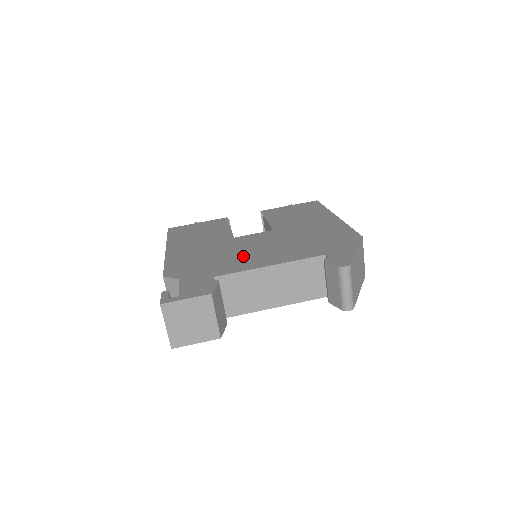
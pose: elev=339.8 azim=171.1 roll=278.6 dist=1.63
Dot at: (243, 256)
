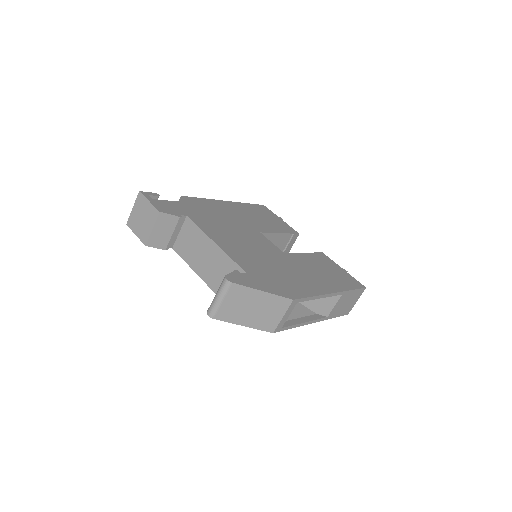
Dot at: (227, 232)
